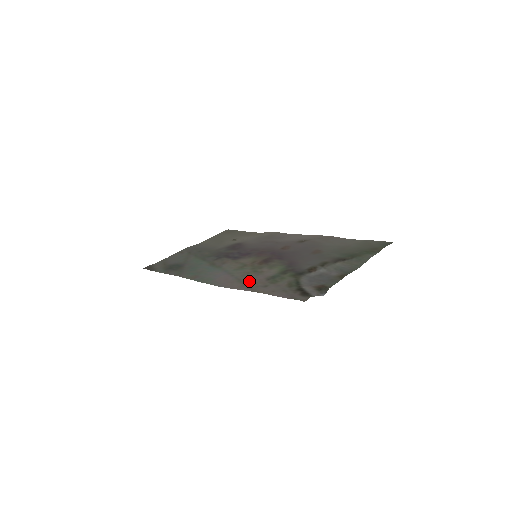
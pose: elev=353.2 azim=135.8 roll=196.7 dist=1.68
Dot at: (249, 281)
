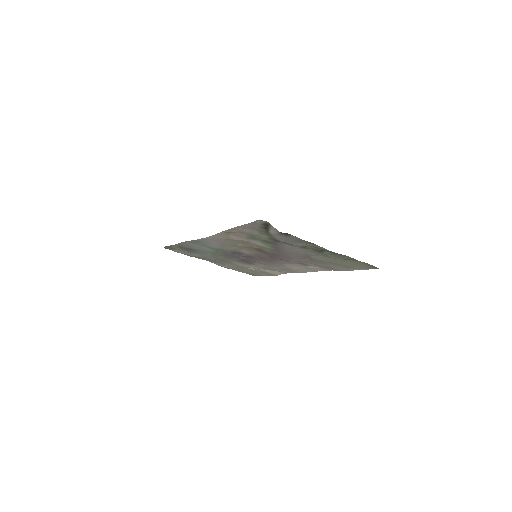
Dot at: (233, 236)
